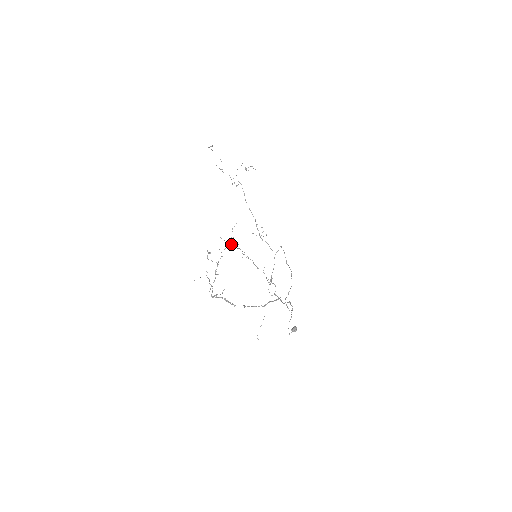
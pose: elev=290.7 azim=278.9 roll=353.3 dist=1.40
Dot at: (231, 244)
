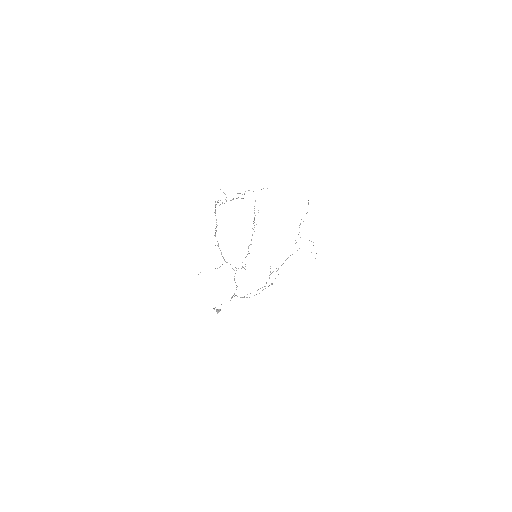
Dot at: occluded
